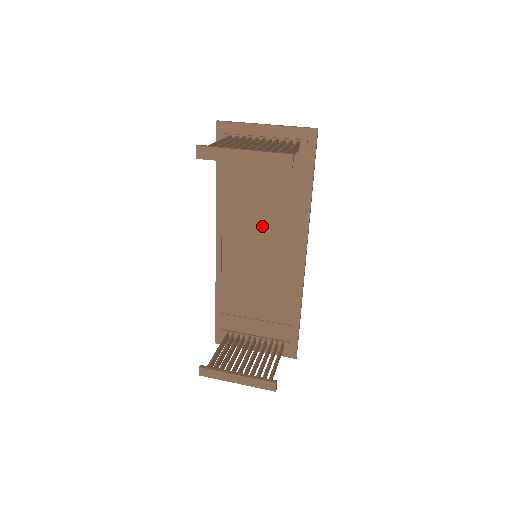
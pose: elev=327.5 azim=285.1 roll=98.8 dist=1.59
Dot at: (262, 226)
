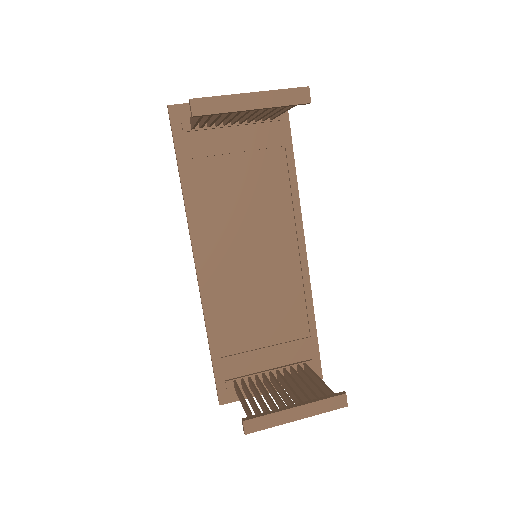
Dot at: (248, 222)
